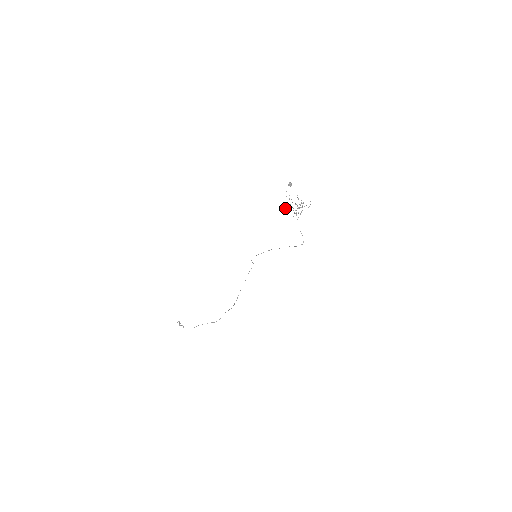
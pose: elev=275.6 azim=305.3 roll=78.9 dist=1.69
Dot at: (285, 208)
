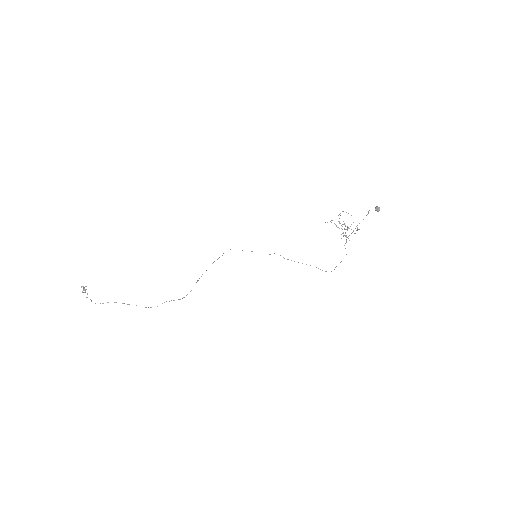
Dot at: occluded
